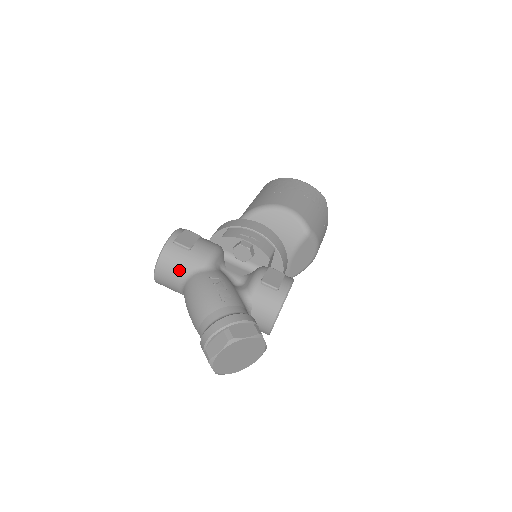
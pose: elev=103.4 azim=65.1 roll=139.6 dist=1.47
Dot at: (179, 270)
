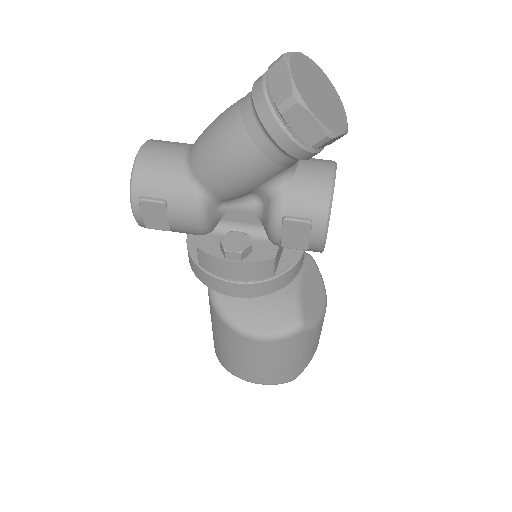
Dot at: (181, 144)
